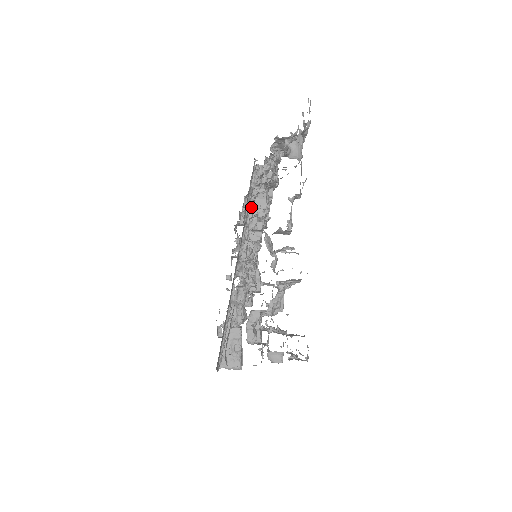
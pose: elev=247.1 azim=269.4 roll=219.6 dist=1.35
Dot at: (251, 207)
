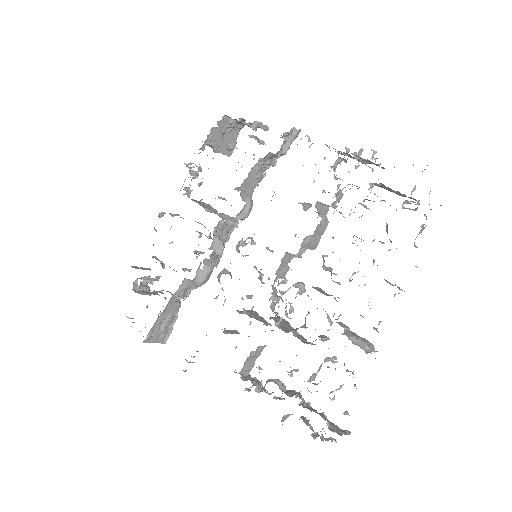
Dot at: (253, 168)
